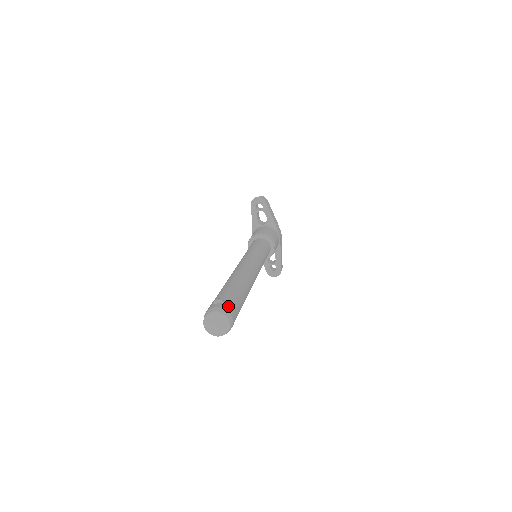
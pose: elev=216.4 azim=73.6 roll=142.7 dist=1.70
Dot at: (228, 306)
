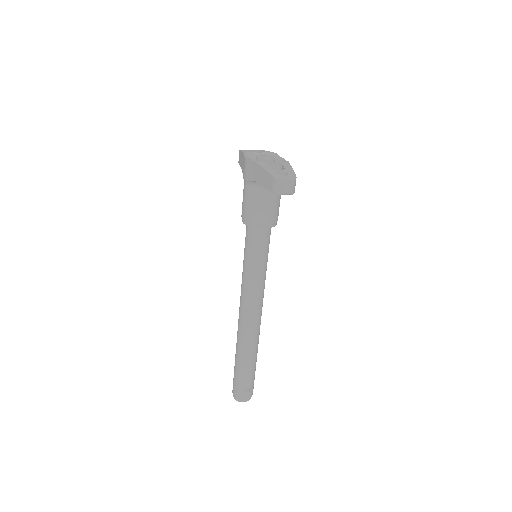
Dot at: occluded
